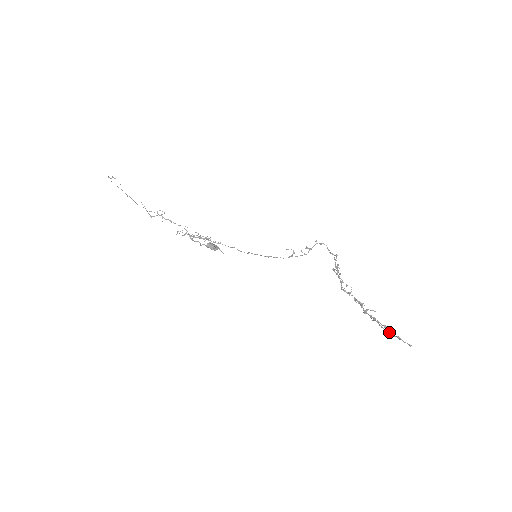
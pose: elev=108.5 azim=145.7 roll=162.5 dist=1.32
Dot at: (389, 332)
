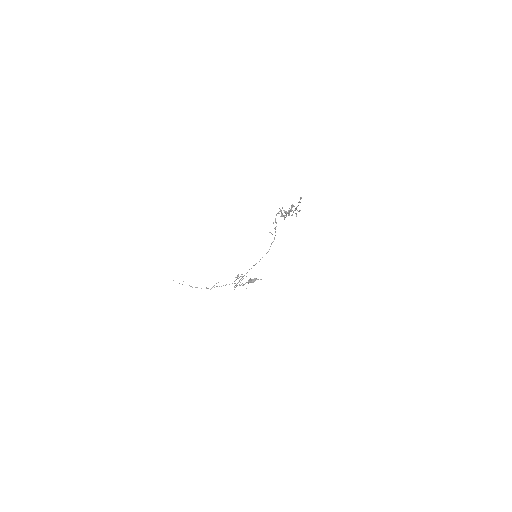
Dot at: occluded
